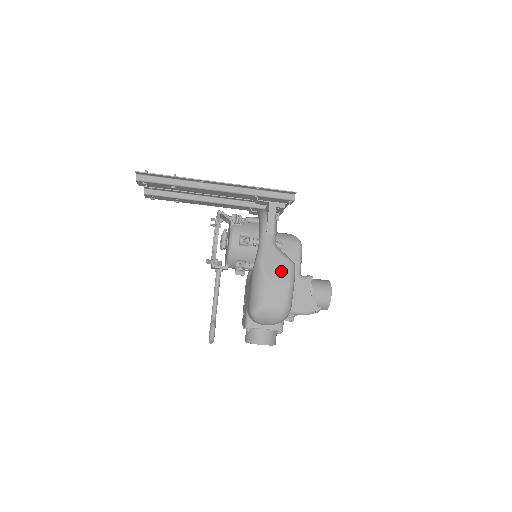
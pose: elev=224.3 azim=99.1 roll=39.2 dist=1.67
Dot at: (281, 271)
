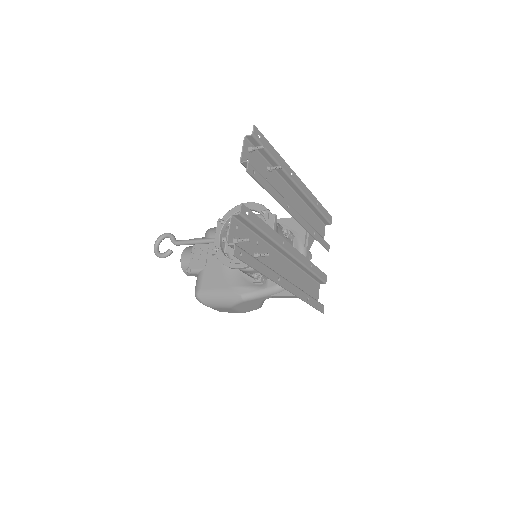
Dot at: (245, 309)
